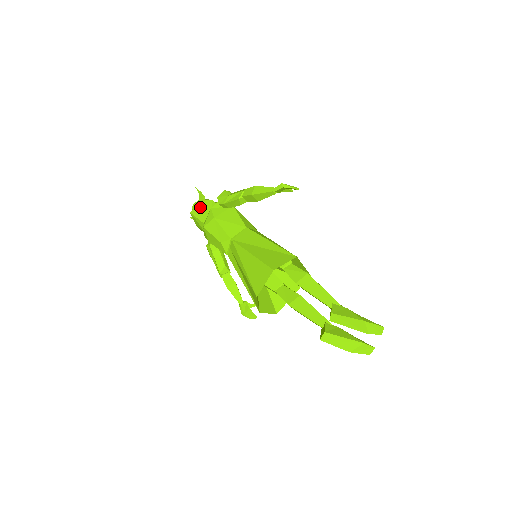
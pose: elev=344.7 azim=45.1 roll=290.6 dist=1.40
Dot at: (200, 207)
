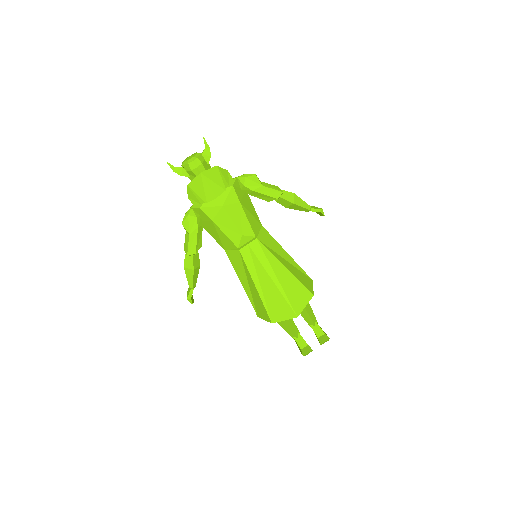
Dot at: (216, 174)
